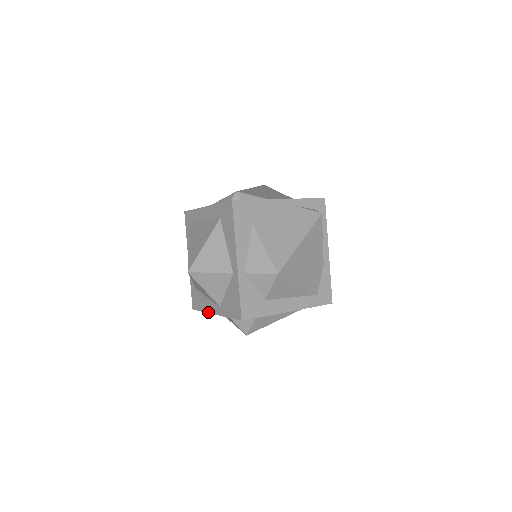
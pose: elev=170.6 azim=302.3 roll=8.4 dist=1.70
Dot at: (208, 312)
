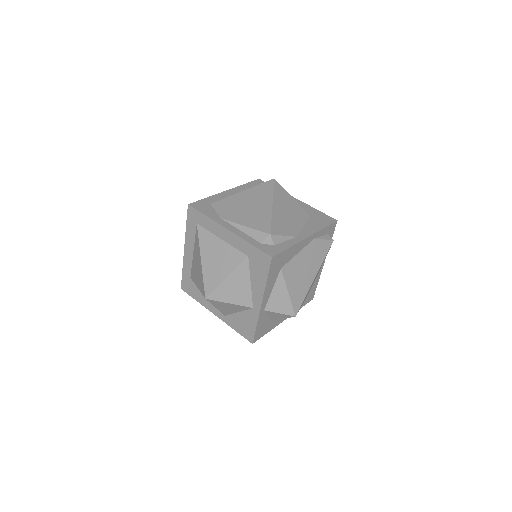
Dot at: (205, 307)
